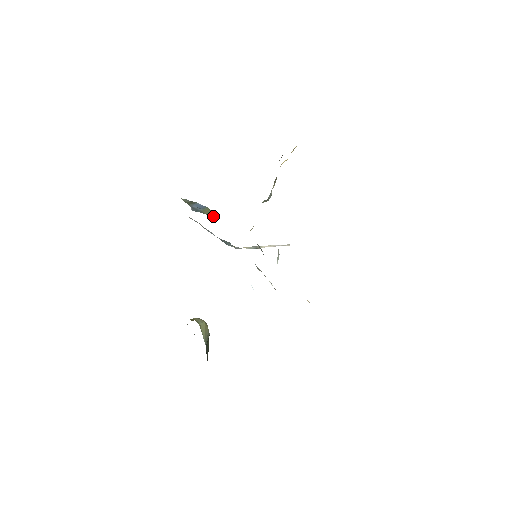
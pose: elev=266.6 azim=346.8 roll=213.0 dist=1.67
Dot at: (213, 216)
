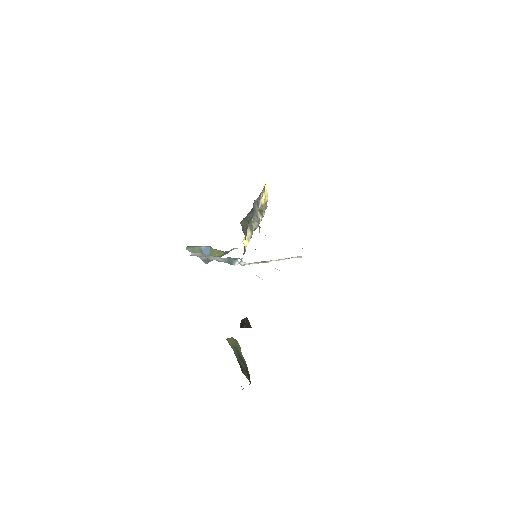
Dot at: (219, 255)
